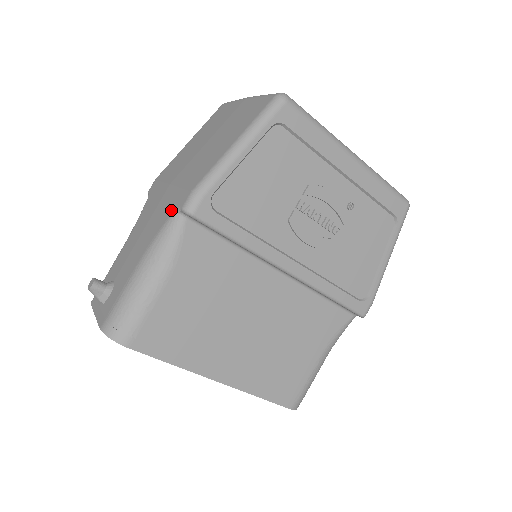
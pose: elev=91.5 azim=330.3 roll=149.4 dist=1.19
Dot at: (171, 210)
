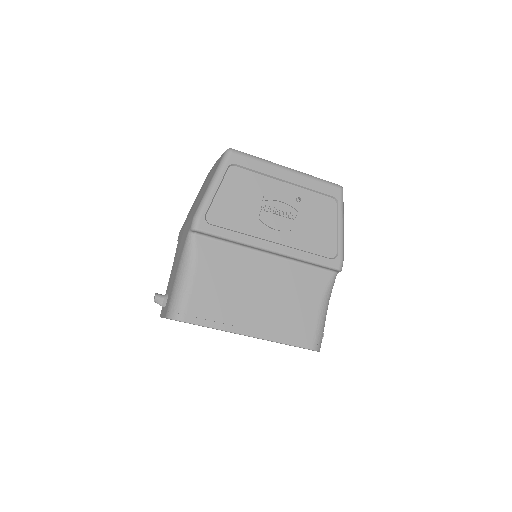
Dot at: (186, 234)
